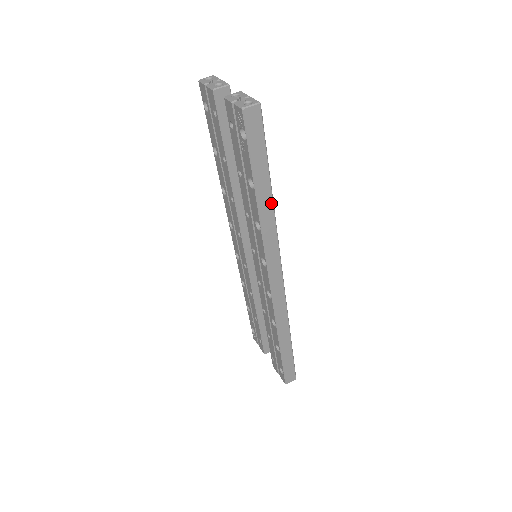
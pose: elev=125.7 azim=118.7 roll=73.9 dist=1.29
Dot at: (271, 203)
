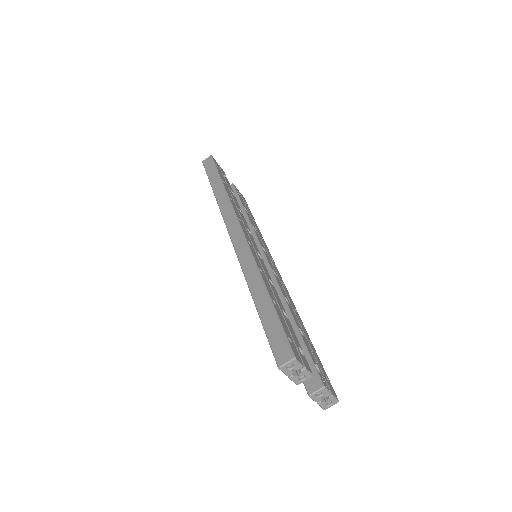
Dot at: occluded
